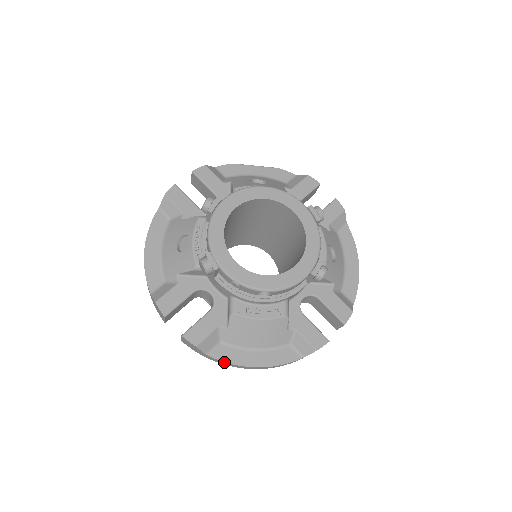
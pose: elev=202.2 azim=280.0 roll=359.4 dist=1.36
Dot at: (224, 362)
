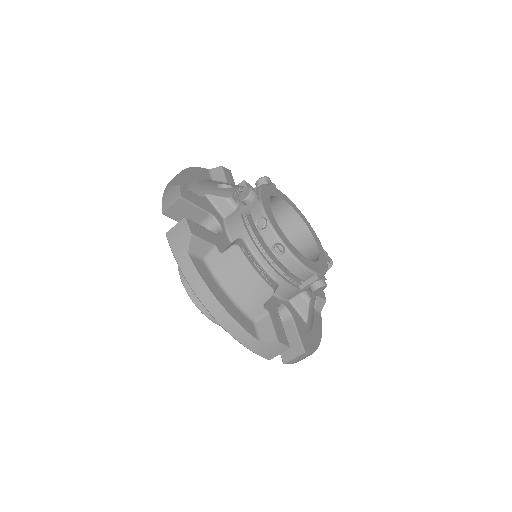
Dot at: (197, 273)
